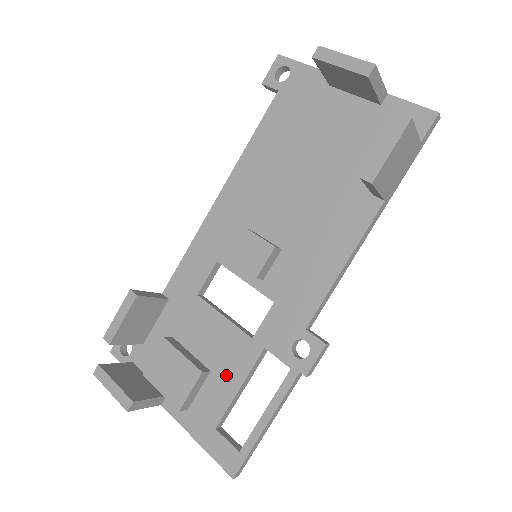
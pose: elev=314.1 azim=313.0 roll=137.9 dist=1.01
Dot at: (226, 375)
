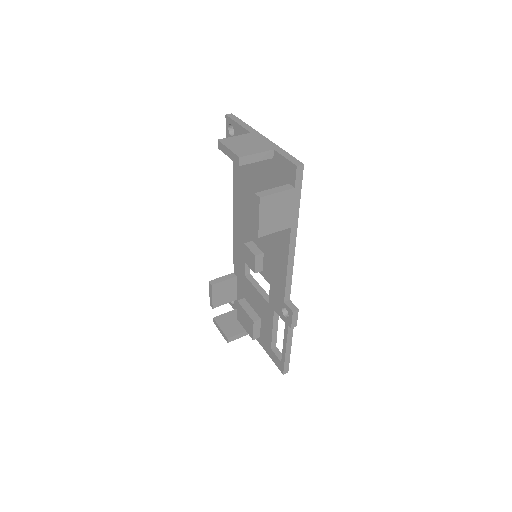
Dot at: (266, 322)
